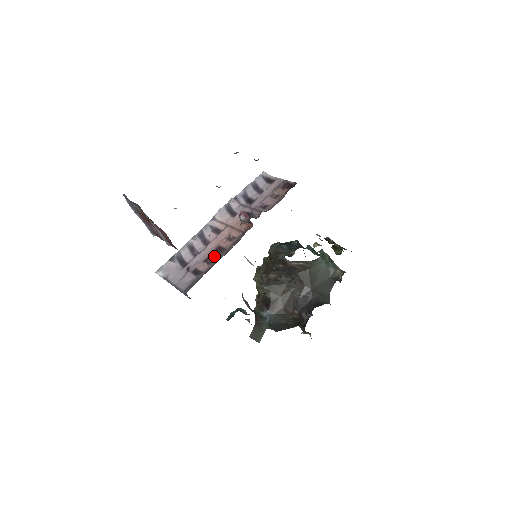
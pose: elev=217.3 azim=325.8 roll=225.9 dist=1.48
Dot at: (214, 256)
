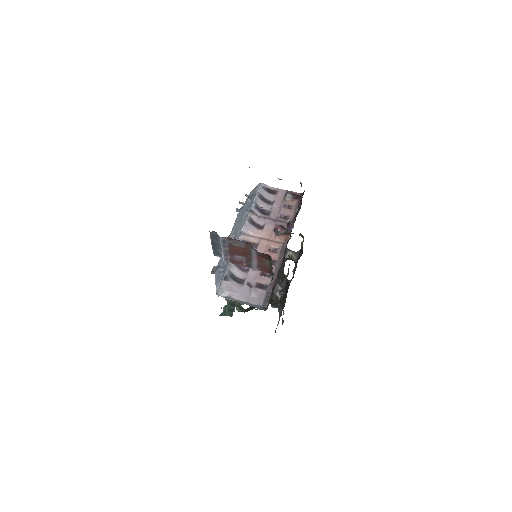
Dot at: occluded
